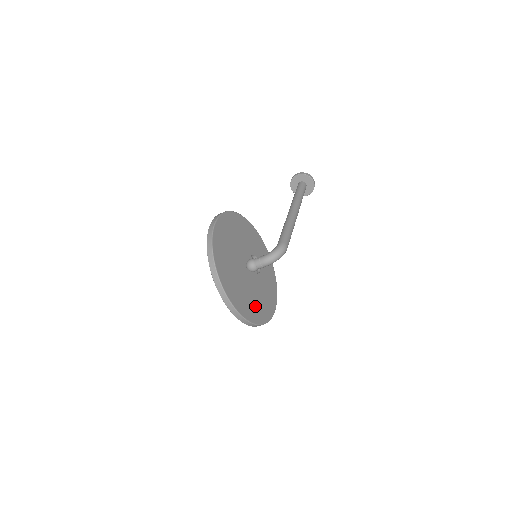
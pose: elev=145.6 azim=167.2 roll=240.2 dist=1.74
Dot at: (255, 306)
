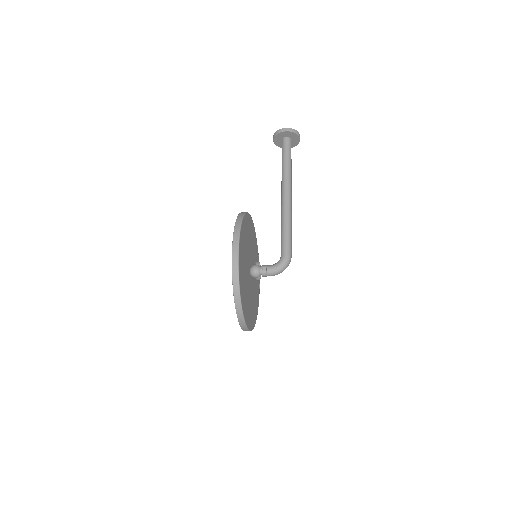
Dot at: (254, 308)
